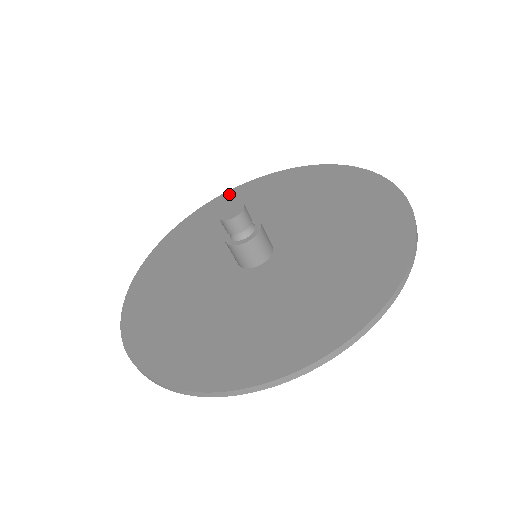
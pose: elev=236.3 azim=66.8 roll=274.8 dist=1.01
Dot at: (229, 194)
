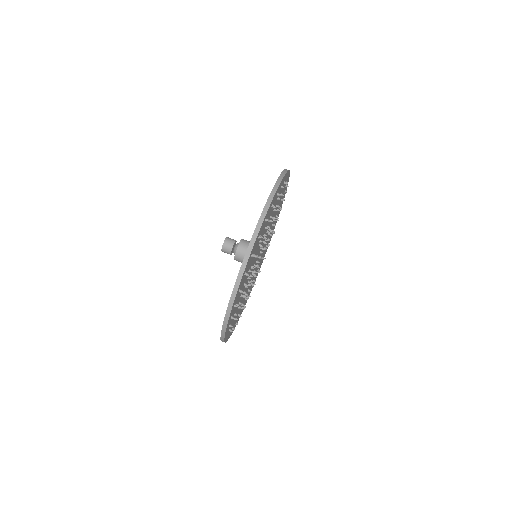
Dot at: occluded
